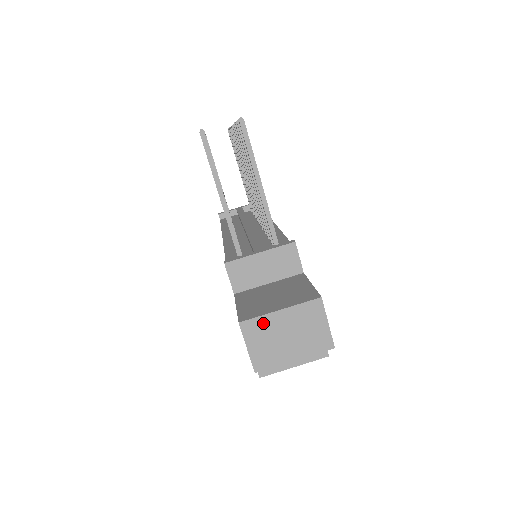
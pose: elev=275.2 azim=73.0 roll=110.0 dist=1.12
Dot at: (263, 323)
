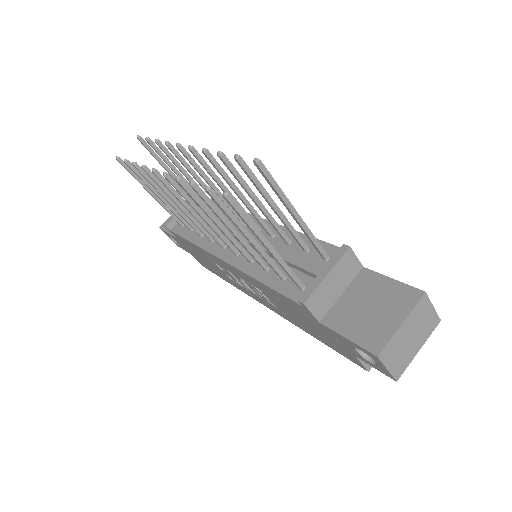
Dot at: (393, 343)
